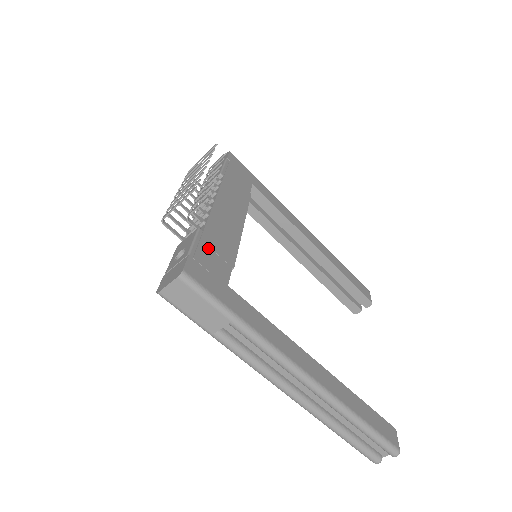
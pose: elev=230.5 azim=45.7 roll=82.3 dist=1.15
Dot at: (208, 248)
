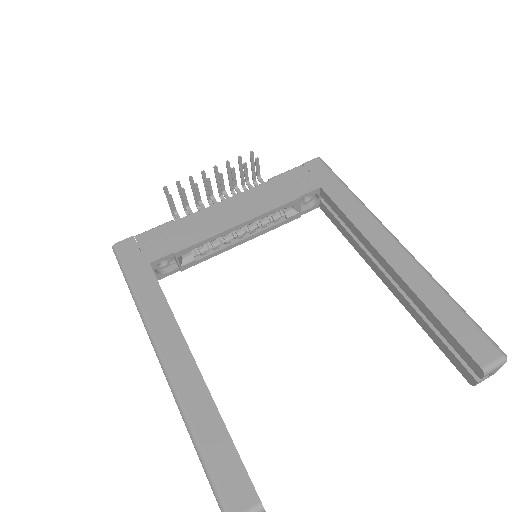
Dot at: (162, 234)
